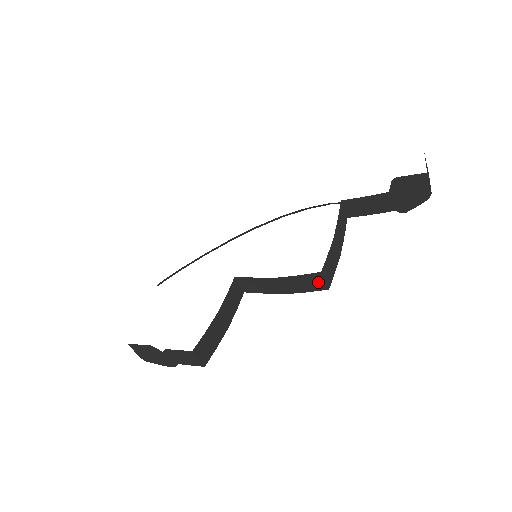
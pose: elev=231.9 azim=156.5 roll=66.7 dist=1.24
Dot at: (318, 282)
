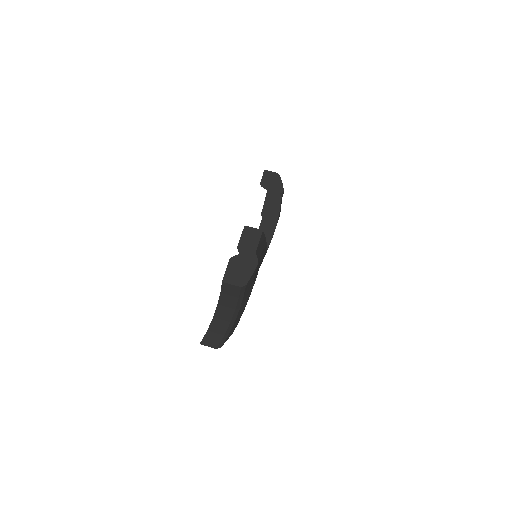
Dot at: (274, 199)
